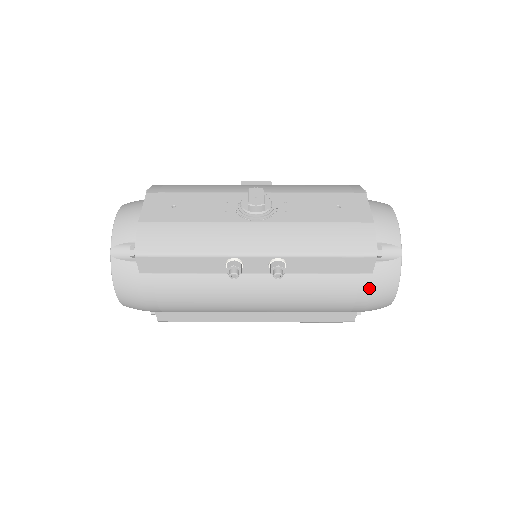
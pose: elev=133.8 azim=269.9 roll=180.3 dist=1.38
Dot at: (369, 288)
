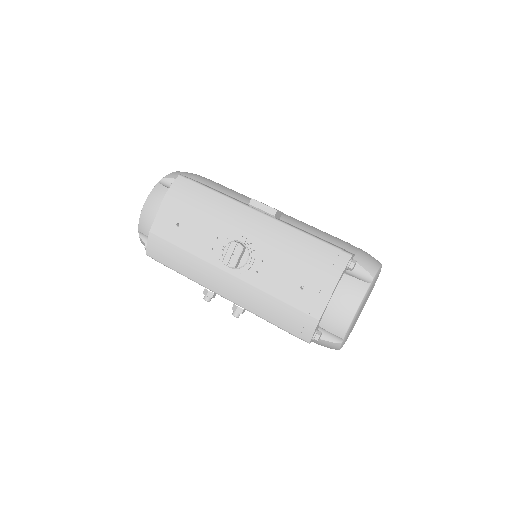
Dot at: occluded
